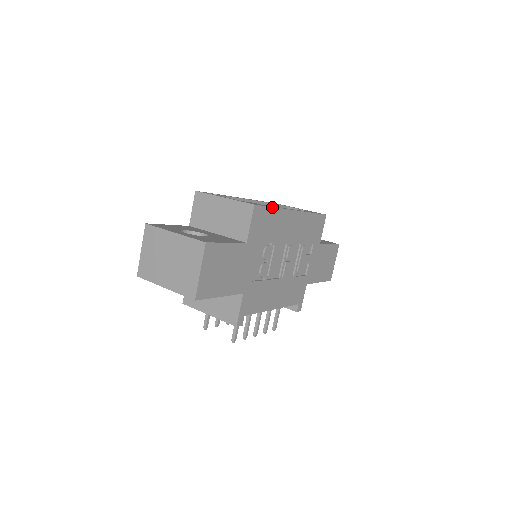
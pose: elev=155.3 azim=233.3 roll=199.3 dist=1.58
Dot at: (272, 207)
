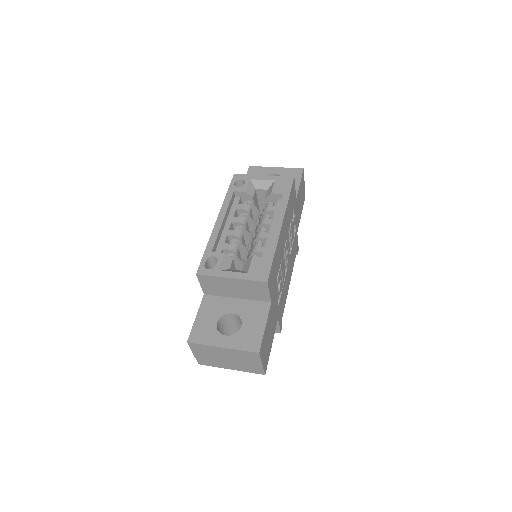
Dot at: (273, 257)
